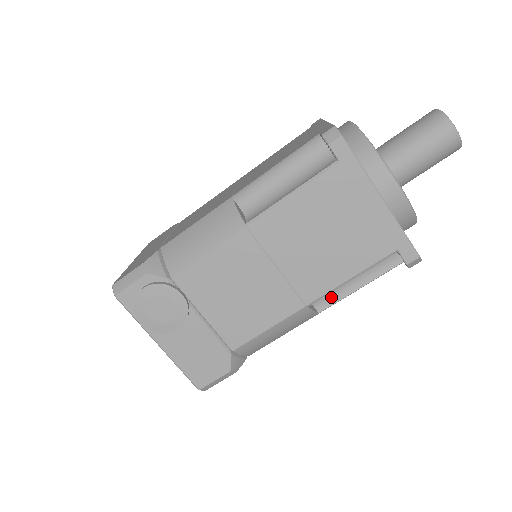
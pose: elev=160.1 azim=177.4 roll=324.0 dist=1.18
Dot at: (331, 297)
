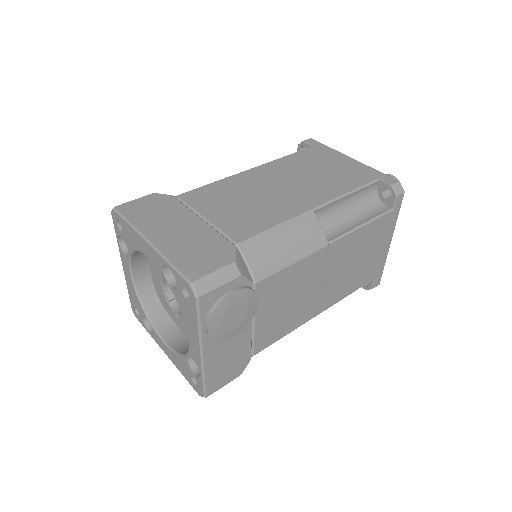
Dot at: occluded
